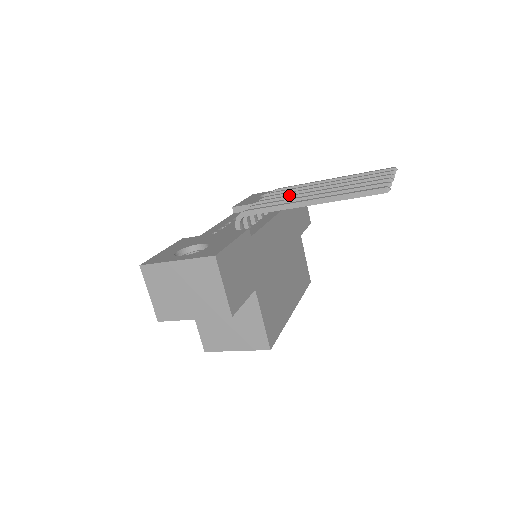
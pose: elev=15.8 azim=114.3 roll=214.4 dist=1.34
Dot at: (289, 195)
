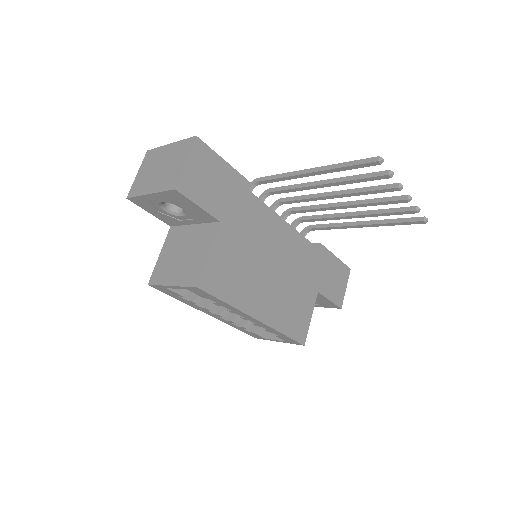
Dot at: (308, 196)
